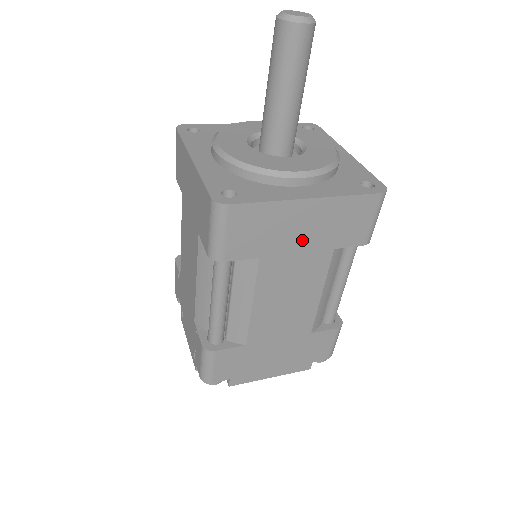
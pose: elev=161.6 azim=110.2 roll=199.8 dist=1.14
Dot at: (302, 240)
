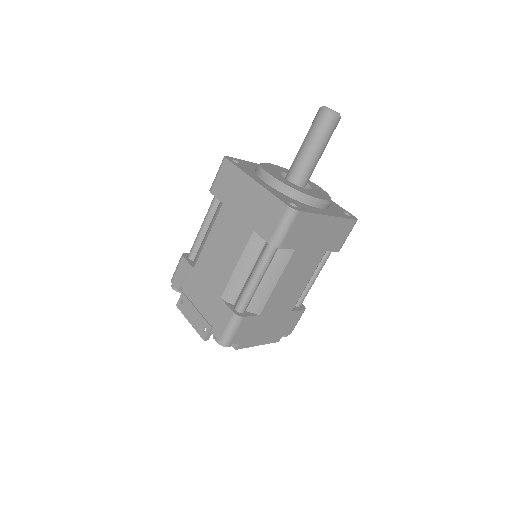
Dot at: (316, 242)
